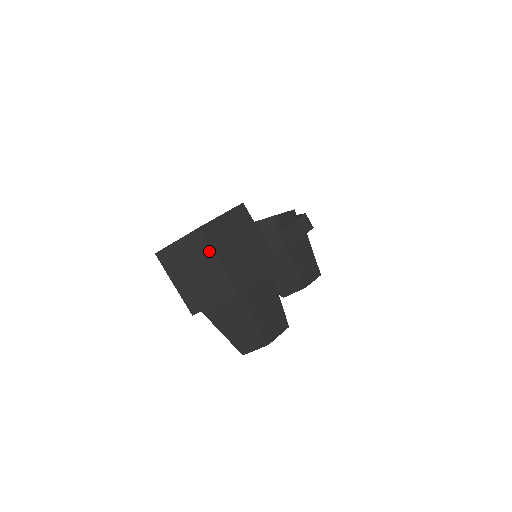
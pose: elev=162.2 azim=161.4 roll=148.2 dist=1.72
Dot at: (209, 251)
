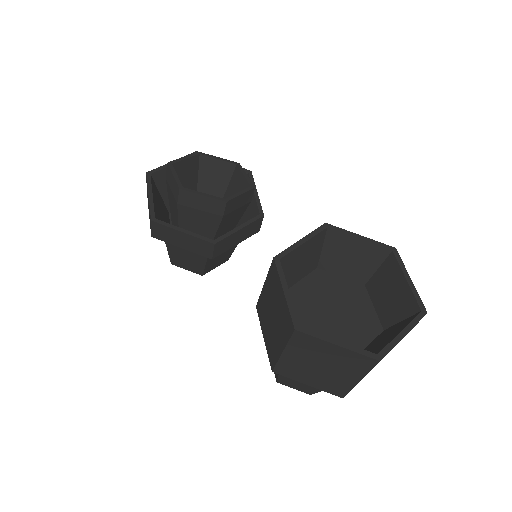
Dot at: occluded
